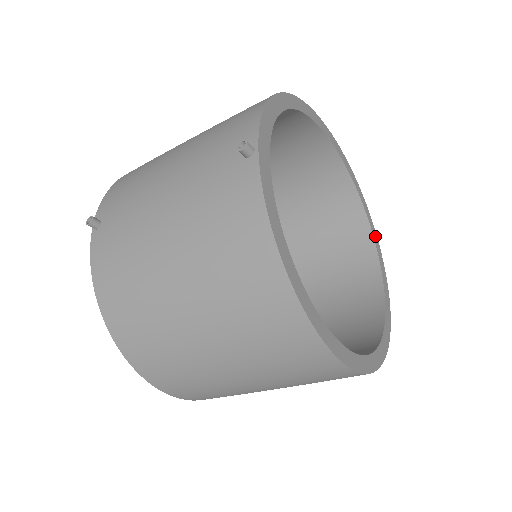
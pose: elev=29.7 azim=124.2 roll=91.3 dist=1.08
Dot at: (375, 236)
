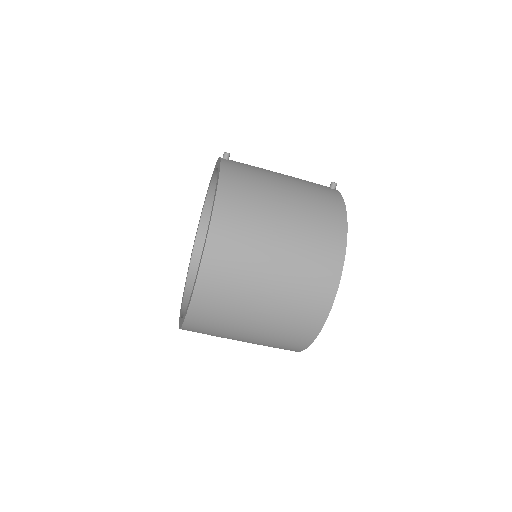
Dot at: occluded
